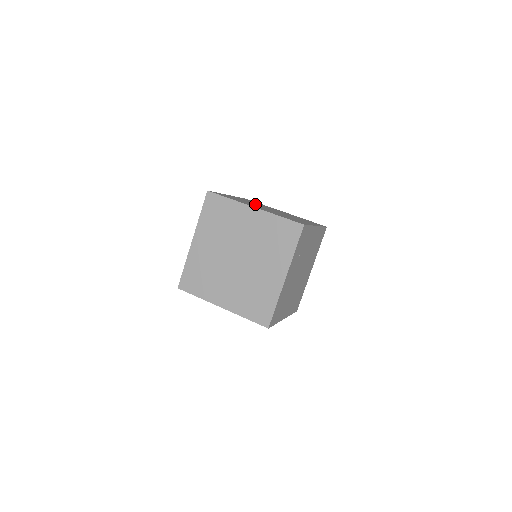
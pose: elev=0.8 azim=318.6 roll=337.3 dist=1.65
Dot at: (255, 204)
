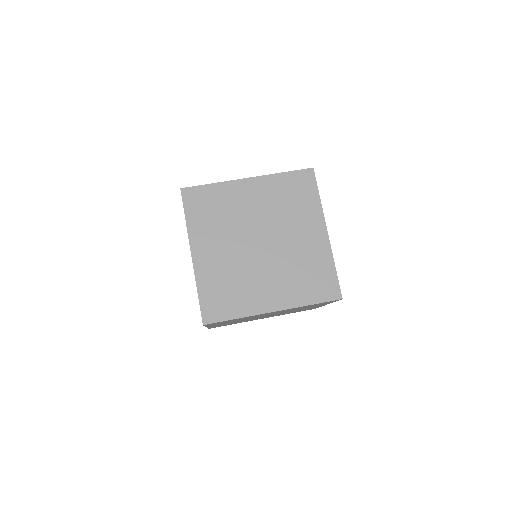
Dot at: (236, 249)
